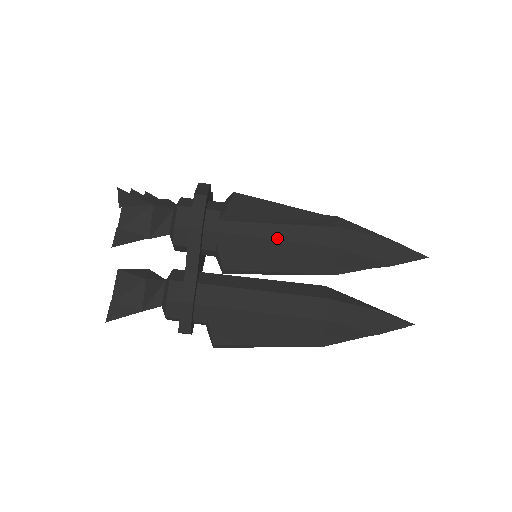
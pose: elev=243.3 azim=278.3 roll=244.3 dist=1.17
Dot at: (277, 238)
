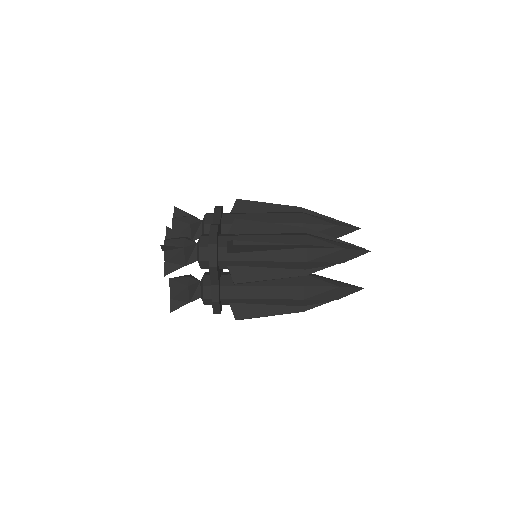
Dot at: (265, 260)
